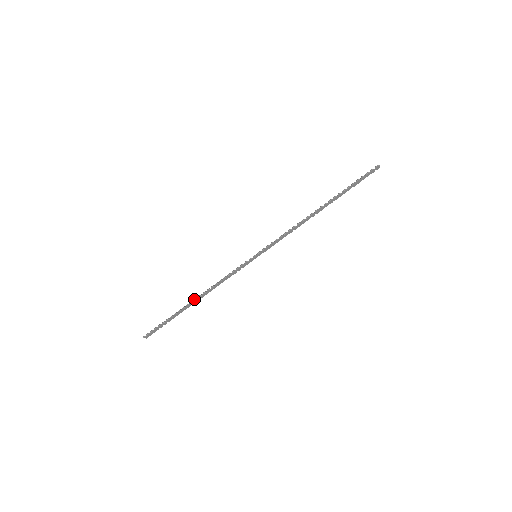
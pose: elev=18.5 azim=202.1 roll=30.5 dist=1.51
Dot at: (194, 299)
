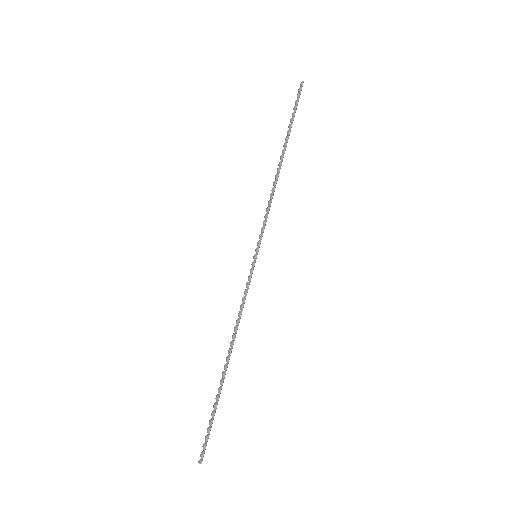
Dot at: (226, 361)
